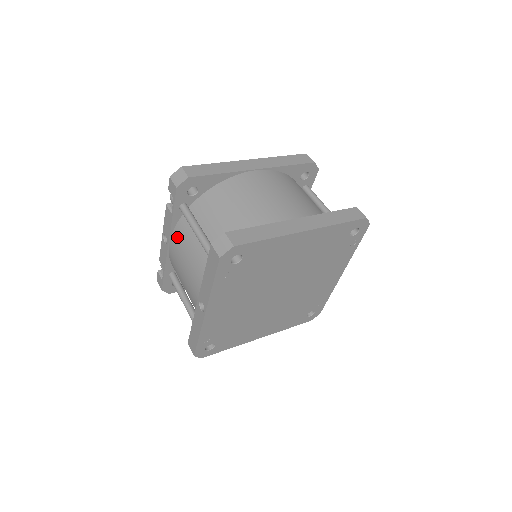
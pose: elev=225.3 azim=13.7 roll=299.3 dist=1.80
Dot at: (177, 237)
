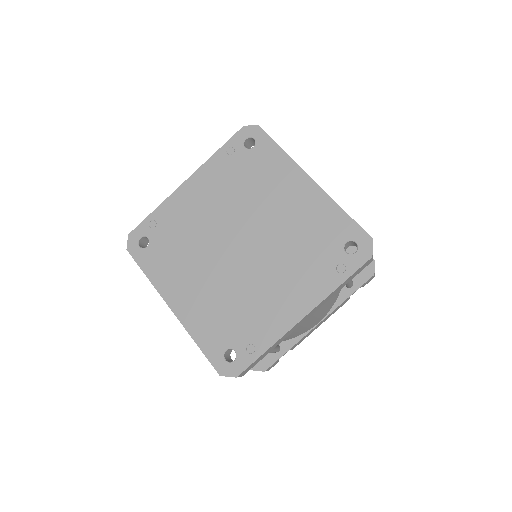
Dot at: occluded
